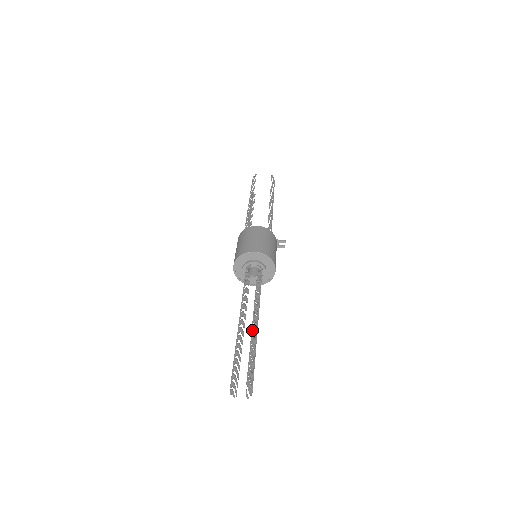
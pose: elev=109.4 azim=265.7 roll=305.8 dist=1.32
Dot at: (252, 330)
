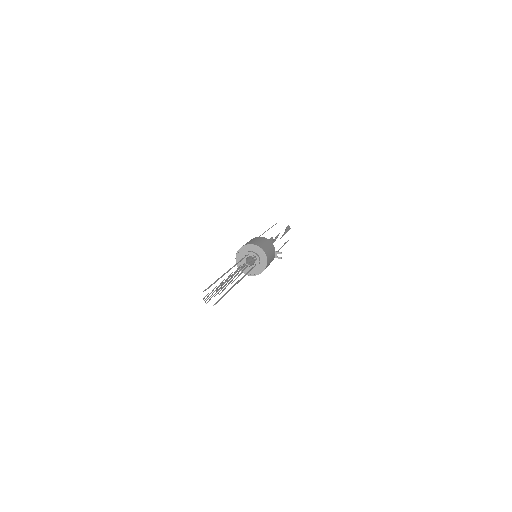
Dot at: (235, 283)
